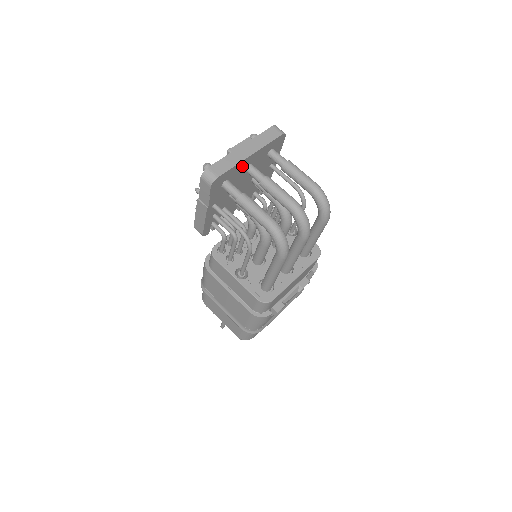
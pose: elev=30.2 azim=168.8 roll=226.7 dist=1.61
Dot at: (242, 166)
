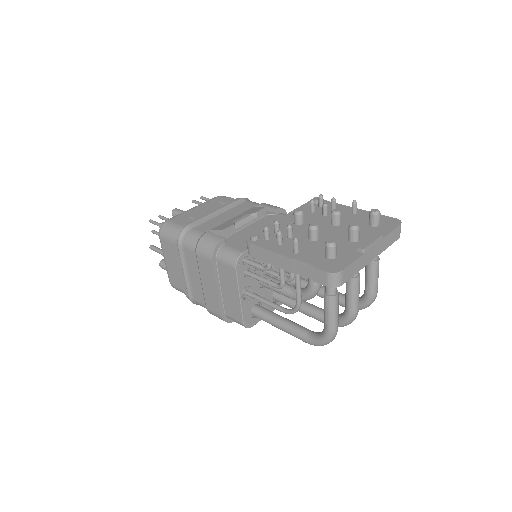
Dot at: occluded
